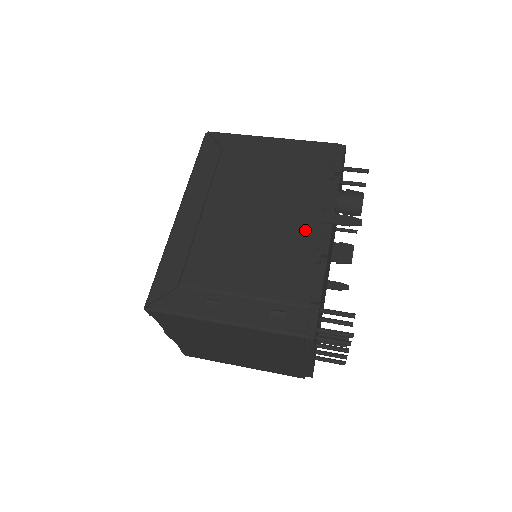
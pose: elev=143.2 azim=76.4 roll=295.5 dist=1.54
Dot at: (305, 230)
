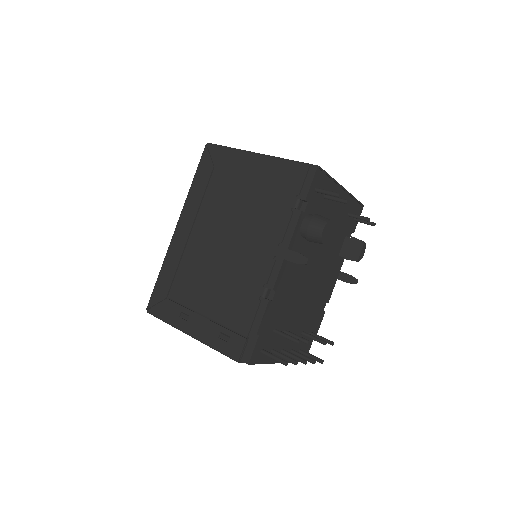
Dot at: (260, 262)
